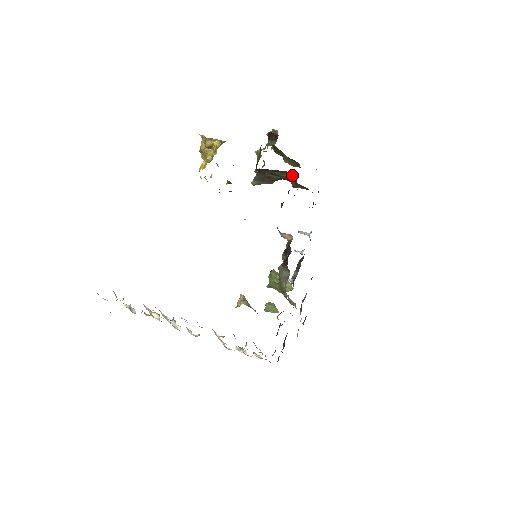
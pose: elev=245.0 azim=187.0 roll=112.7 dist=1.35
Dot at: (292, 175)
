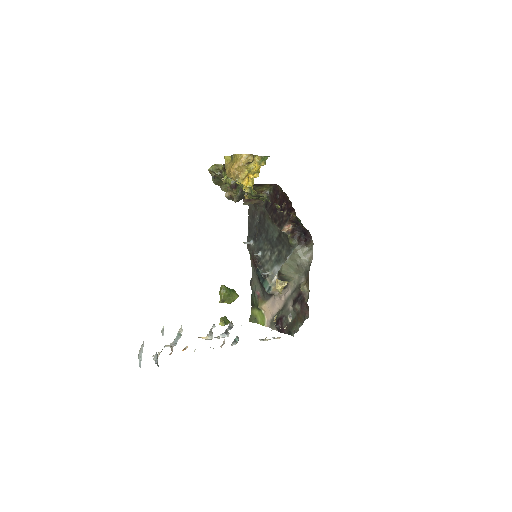
Dot at: (265, 188)
